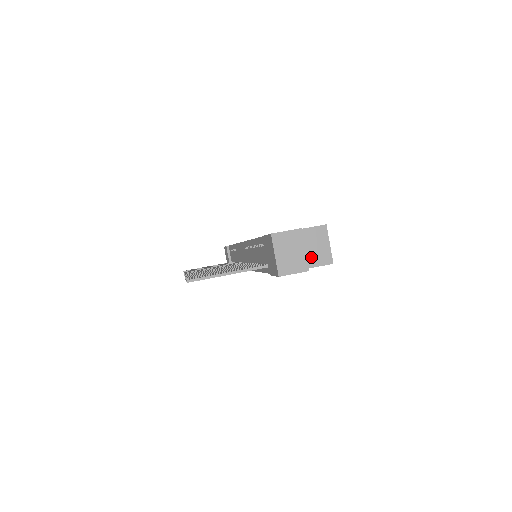
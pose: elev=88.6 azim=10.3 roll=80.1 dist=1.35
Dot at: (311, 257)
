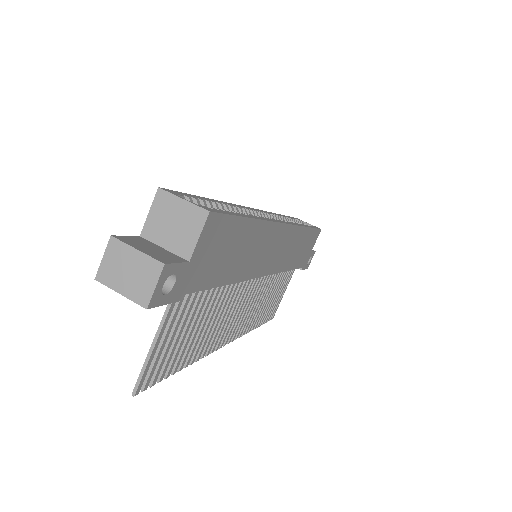
Dot at: (183, 236)
